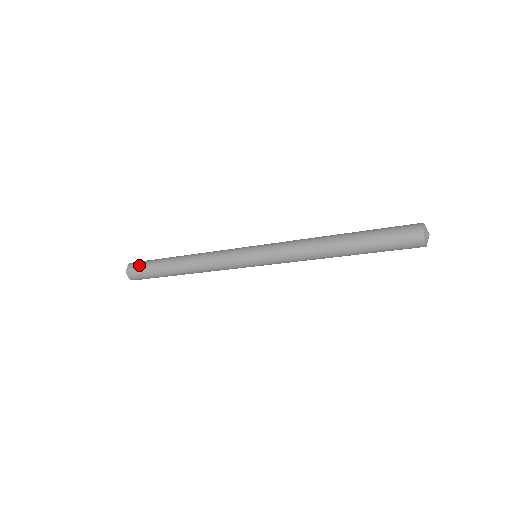
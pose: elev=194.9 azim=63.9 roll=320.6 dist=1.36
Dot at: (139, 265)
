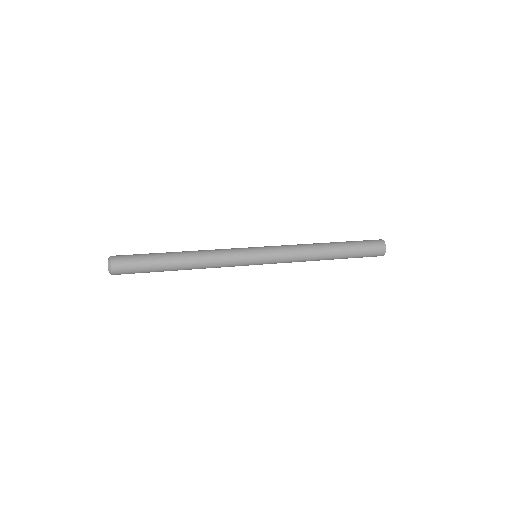
Dot at: (128, 260)
